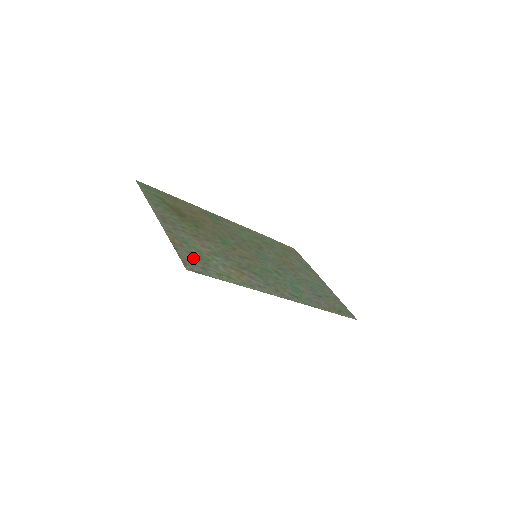
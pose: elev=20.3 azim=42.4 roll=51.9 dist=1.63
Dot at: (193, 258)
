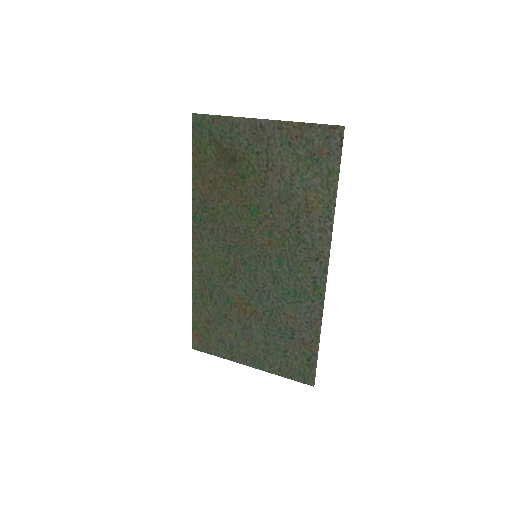
Dot at: (317, 144)
